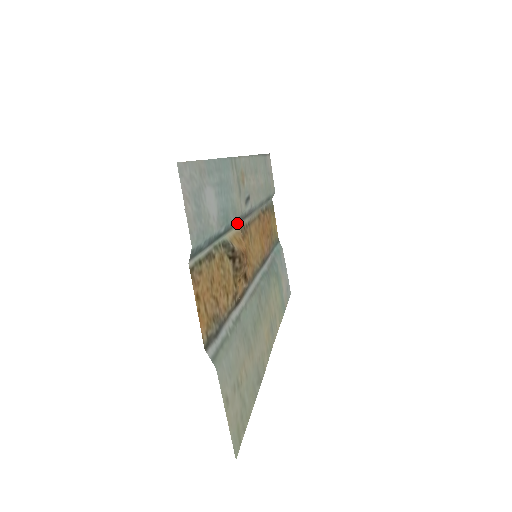
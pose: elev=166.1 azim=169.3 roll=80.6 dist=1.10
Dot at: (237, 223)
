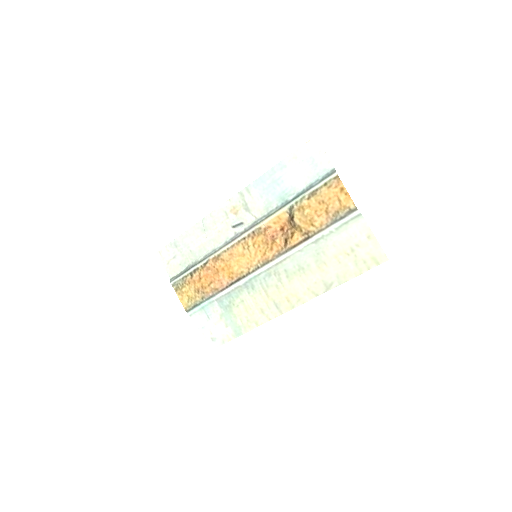
Dot at: (261, 221)
